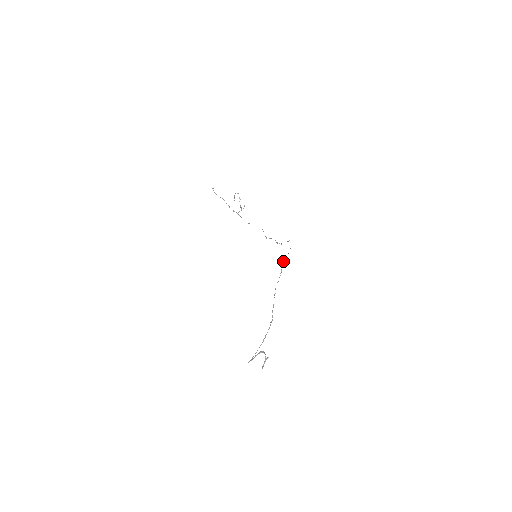
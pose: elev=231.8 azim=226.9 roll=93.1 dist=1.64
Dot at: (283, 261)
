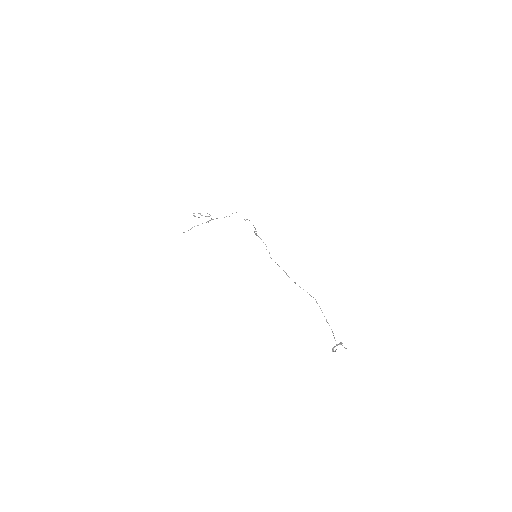
Dot at: occluded
